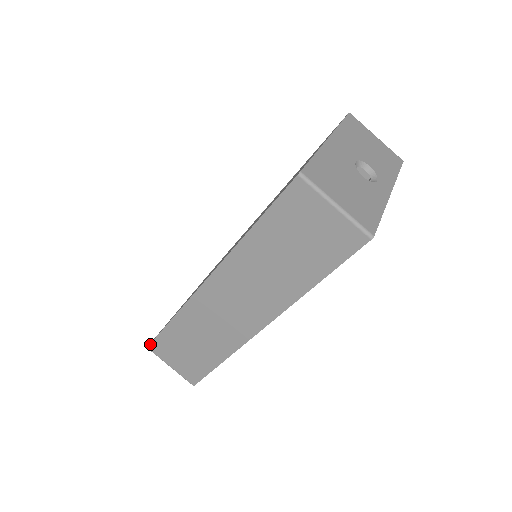
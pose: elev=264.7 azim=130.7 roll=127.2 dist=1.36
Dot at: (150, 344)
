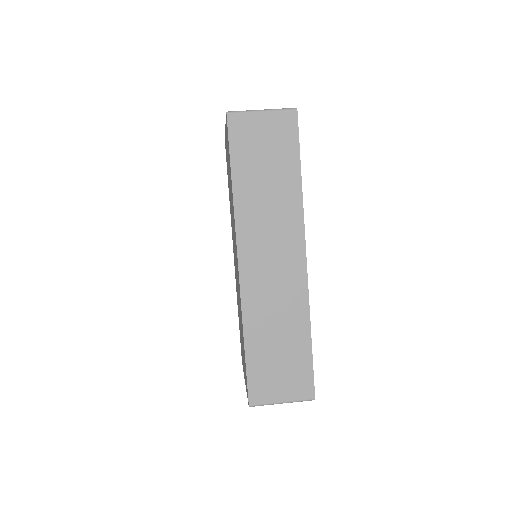
Dot at: (248, 397)
